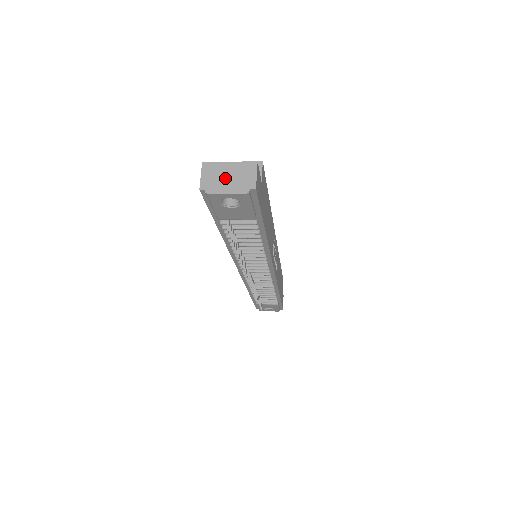
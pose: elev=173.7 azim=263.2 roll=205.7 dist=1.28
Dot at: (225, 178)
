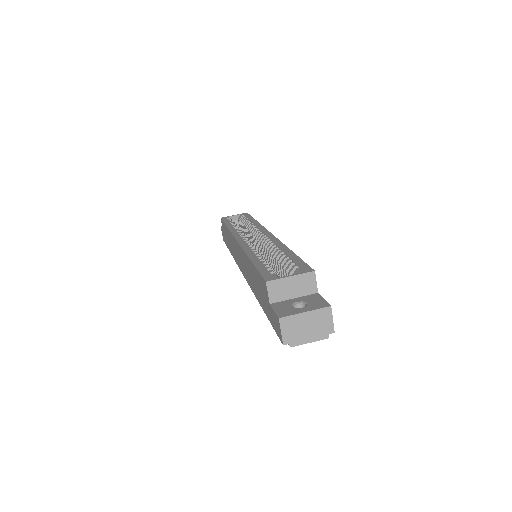
Dot at: (305, 329)
